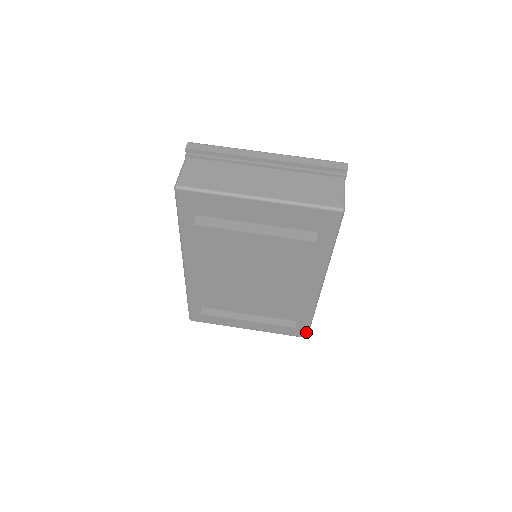
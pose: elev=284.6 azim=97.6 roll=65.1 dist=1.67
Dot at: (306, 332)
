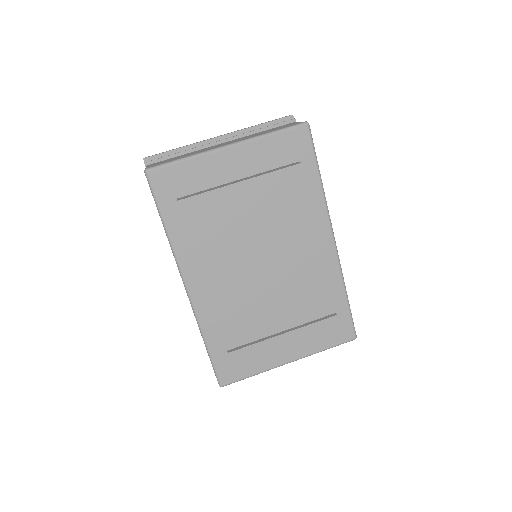
Dot at: (352, 328)
